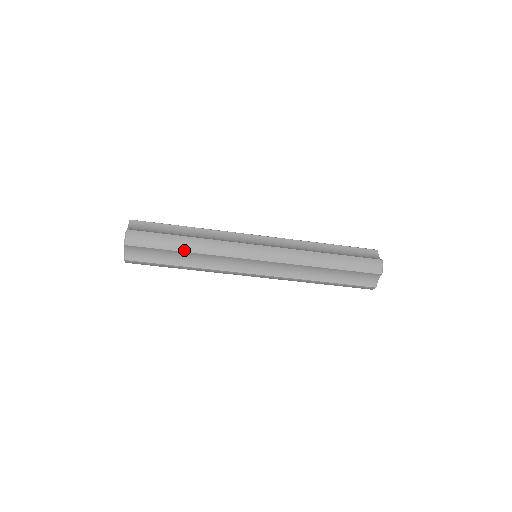
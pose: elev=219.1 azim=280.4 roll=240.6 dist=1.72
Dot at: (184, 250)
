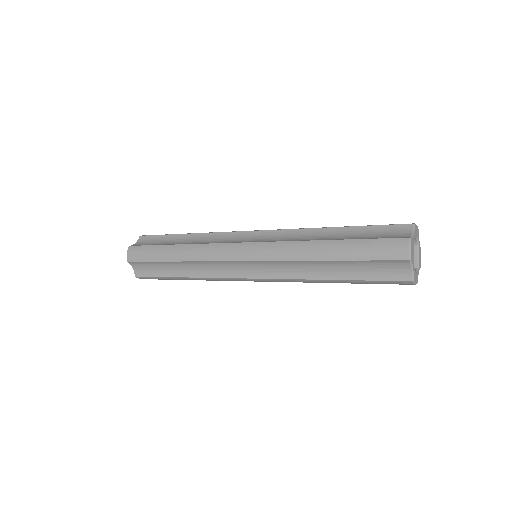
Dot at: occluded
